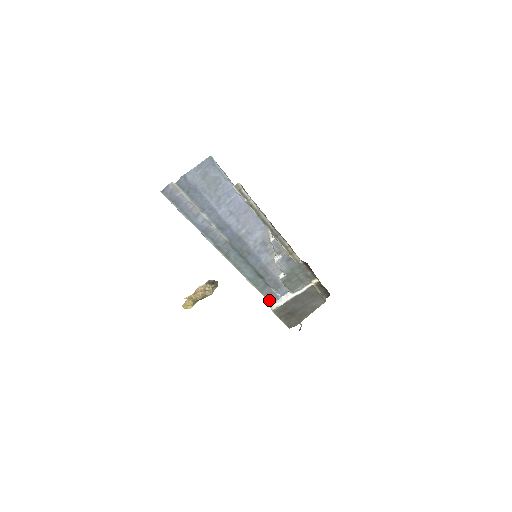
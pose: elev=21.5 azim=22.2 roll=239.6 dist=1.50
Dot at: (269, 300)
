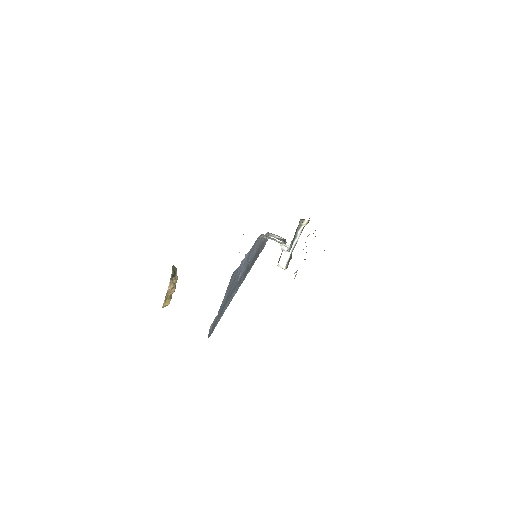
Dot at: occluded
